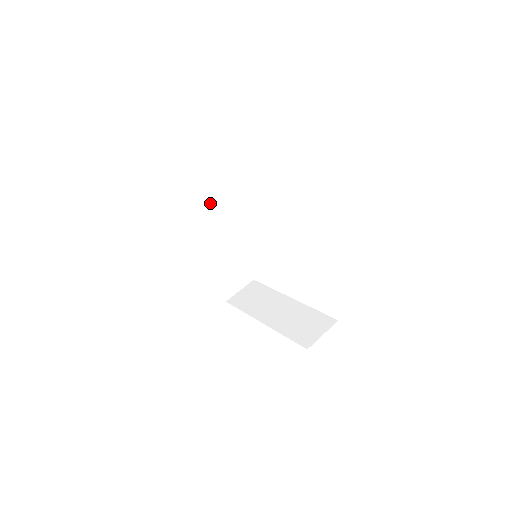
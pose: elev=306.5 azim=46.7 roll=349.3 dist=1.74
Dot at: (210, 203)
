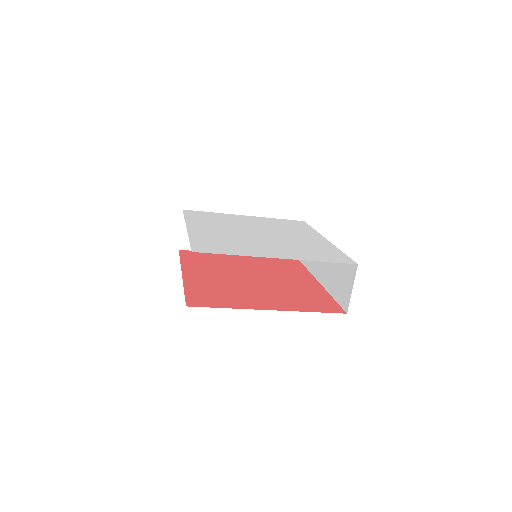
Dot at: occluded
